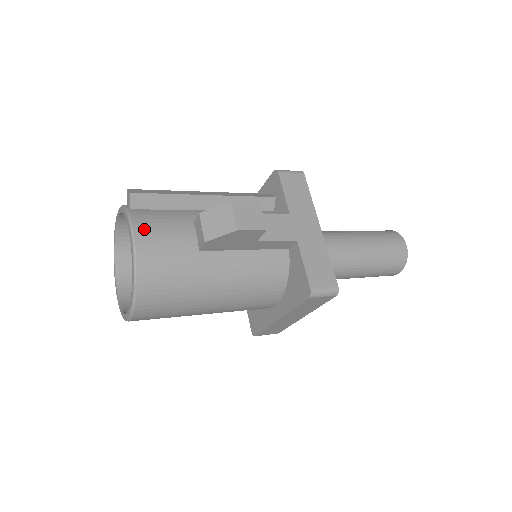
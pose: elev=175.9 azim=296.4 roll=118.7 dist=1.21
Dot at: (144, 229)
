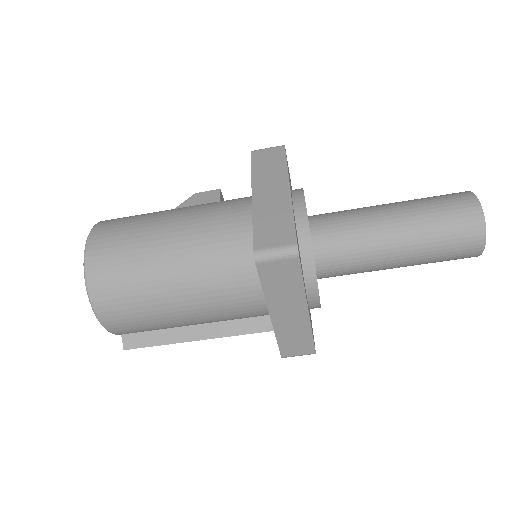
Dot at: occluded
